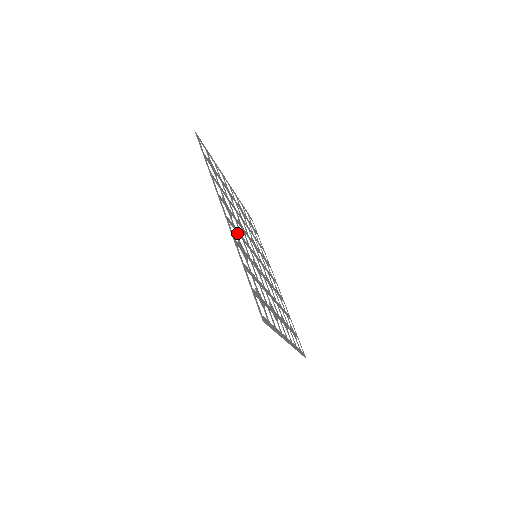
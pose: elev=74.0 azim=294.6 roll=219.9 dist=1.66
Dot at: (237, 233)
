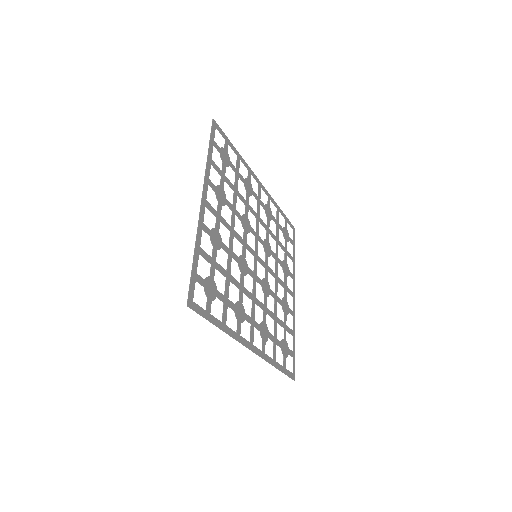
Dot at: (254, 319)
